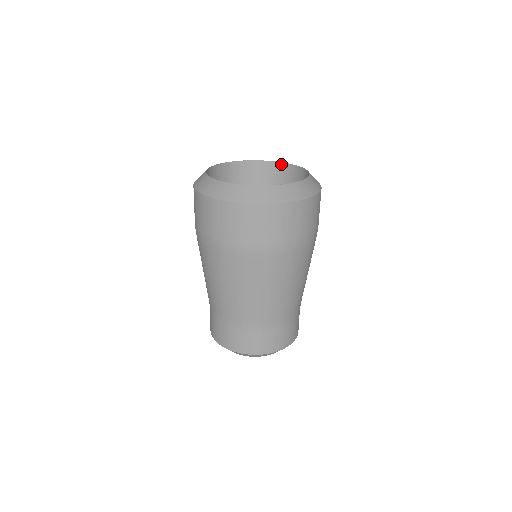
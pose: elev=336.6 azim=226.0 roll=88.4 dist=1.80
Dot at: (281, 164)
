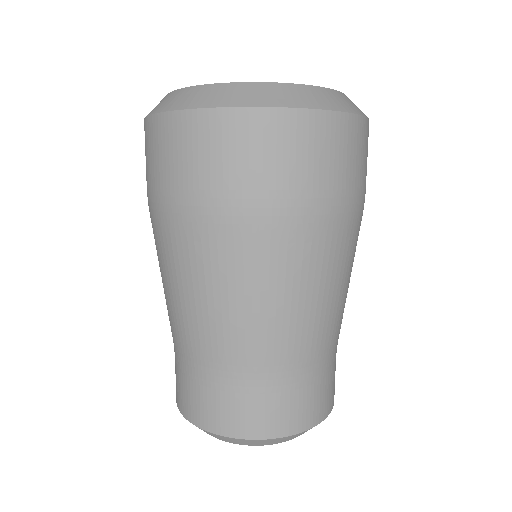
Dot at: occluded
